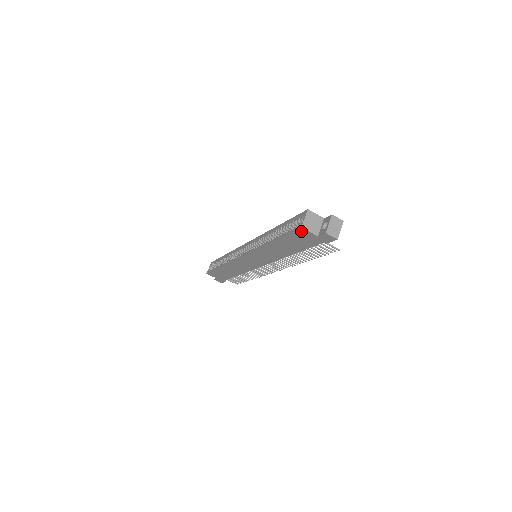
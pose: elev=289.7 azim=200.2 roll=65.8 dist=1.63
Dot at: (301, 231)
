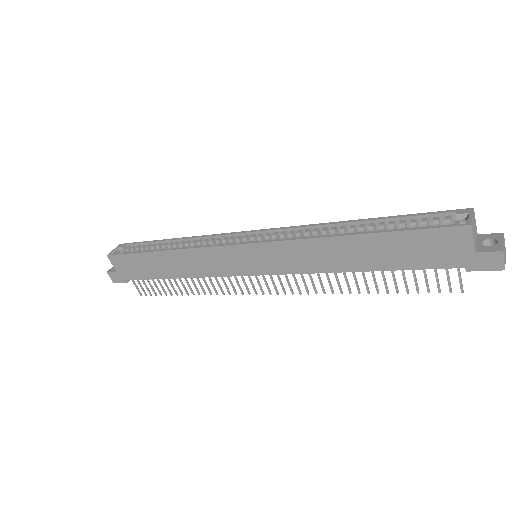
Dot at: (457, 232)
